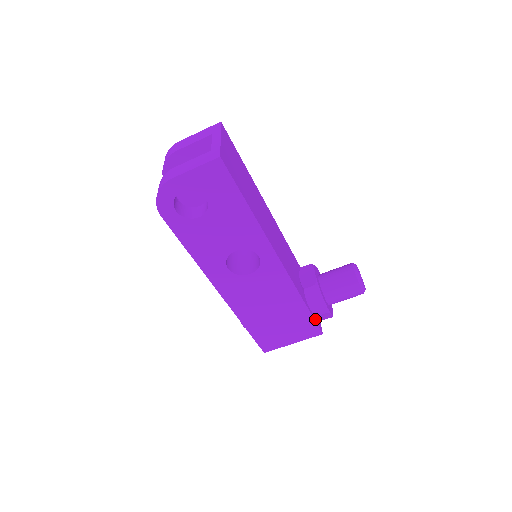
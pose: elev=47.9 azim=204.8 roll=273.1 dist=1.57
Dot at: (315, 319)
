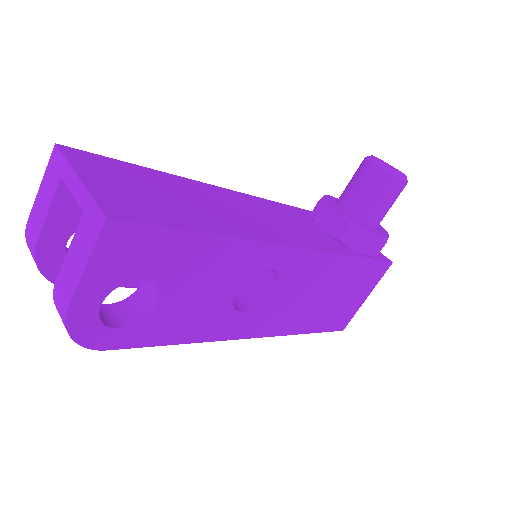
Dot at: (375, 257)
